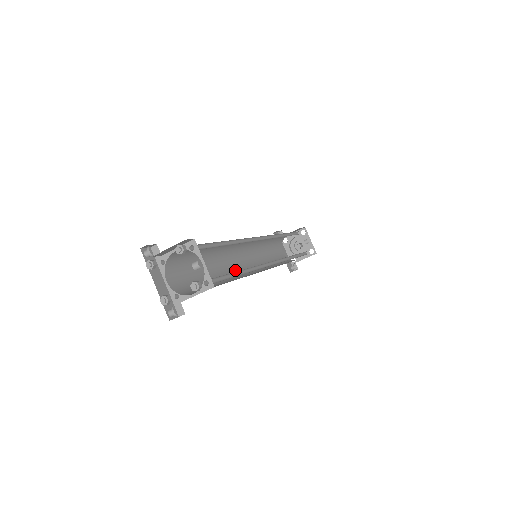
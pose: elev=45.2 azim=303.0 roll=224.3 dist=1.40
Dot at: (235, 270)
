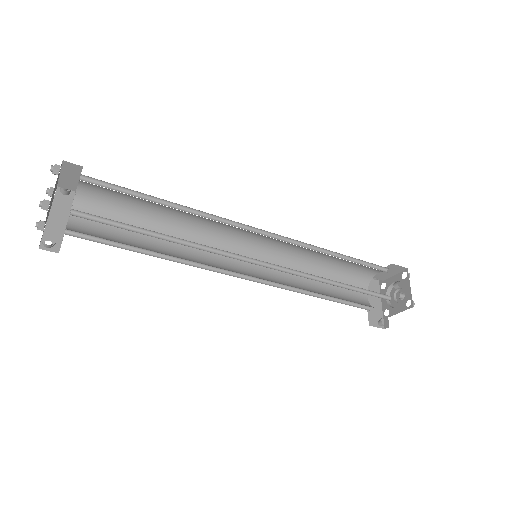
Dot at: (217, 262)
